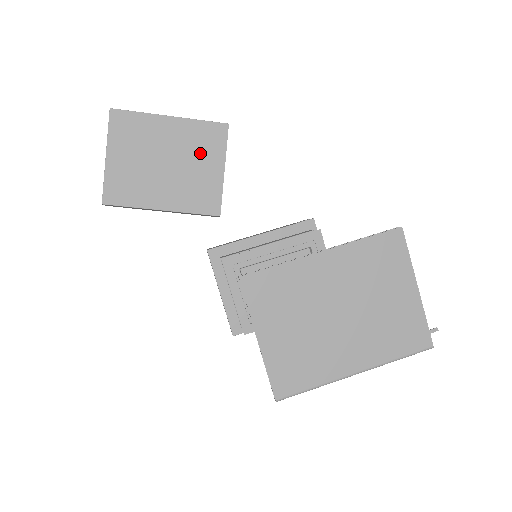
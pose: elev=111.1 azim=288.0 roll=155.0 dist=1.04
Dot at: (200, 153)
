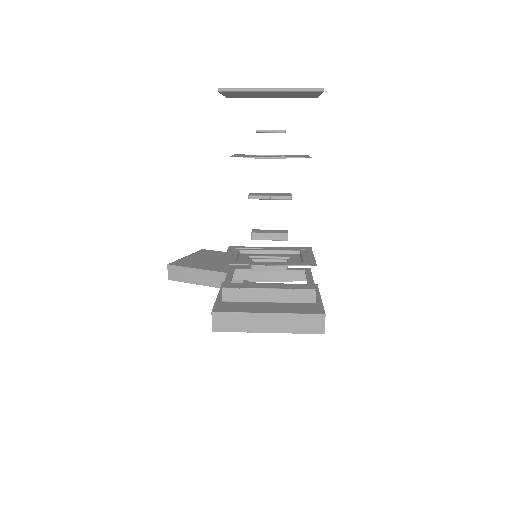
Dot at: occluded
